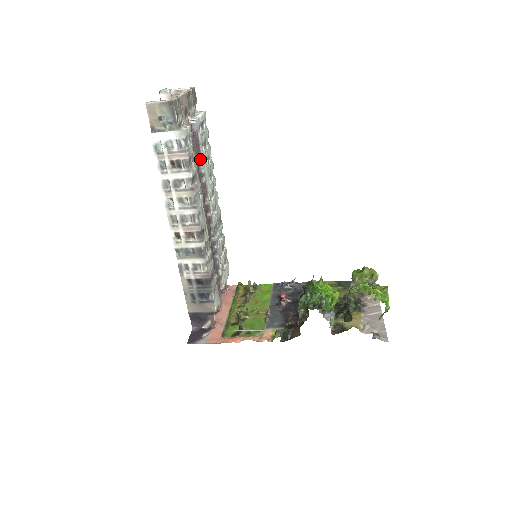
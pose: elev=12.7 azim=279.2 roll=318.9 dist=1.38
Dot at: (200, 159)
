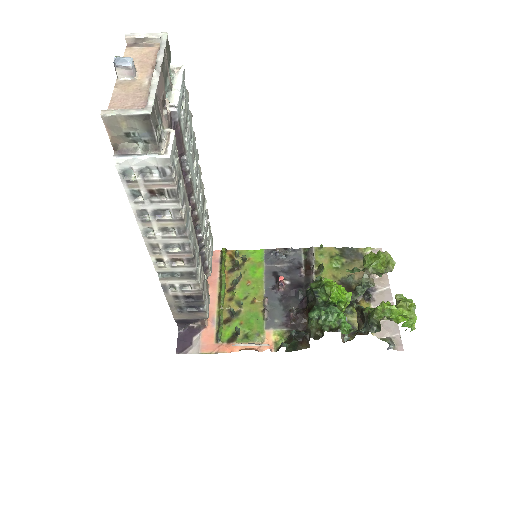
Dot at: (183, 154)
